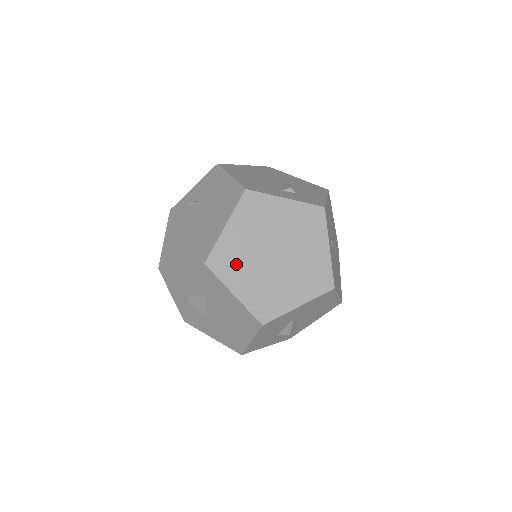
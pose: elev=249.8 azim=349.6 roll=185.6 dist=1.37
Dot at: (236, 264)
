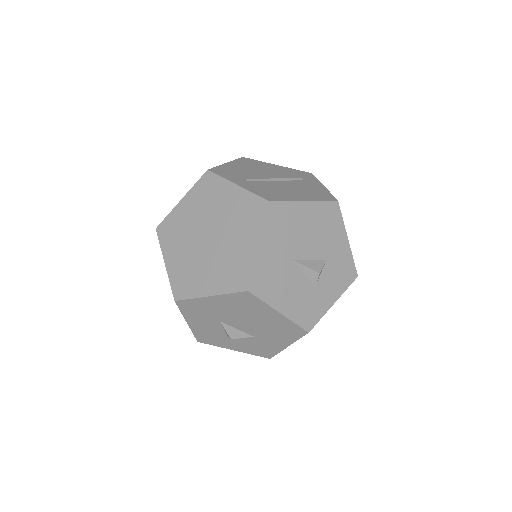
Dot at: (192, 276)
